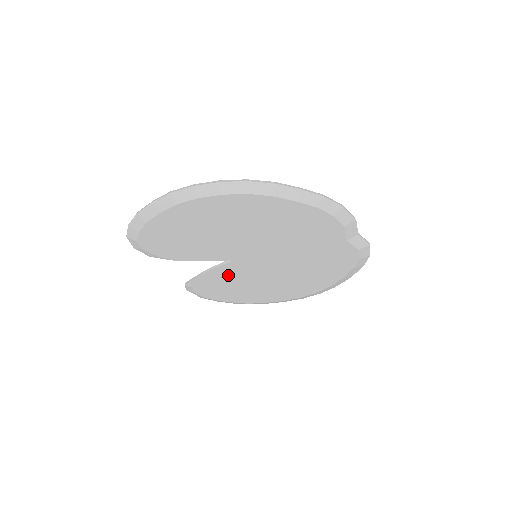
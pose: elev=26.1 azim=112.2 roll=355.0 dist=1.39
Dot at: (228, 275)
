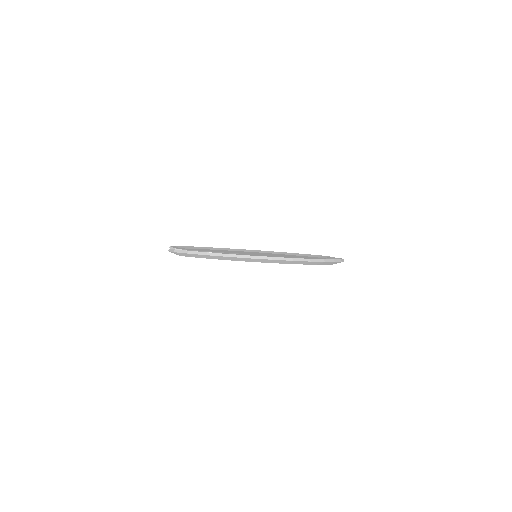
Dot at: occluded
